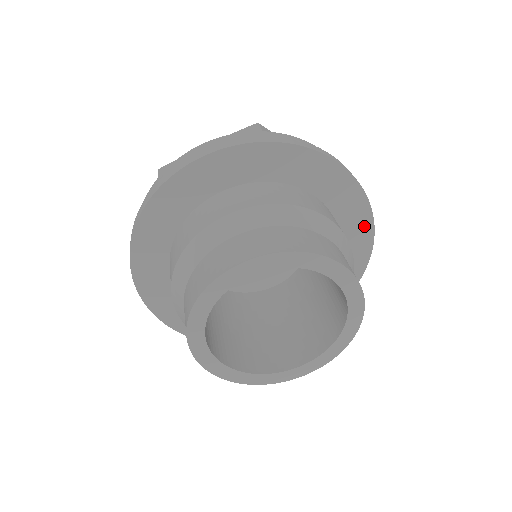
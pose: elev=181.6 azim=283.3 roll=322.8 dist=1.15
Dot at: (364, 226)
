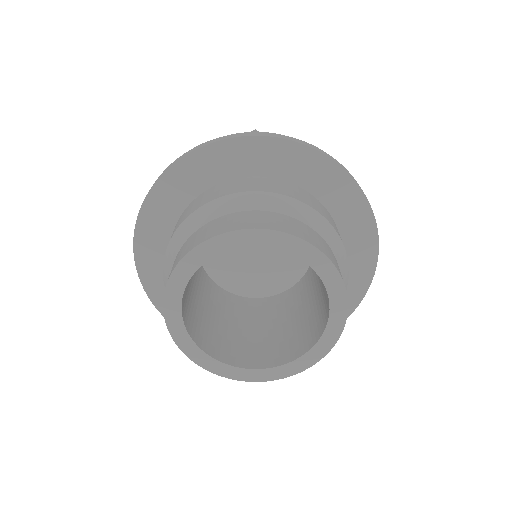
Dot at: (364, 219)
